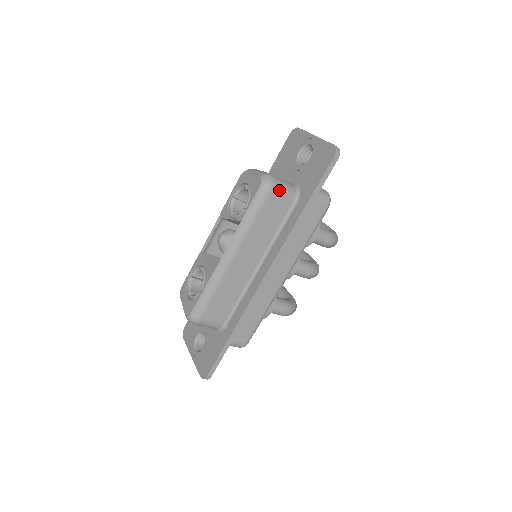
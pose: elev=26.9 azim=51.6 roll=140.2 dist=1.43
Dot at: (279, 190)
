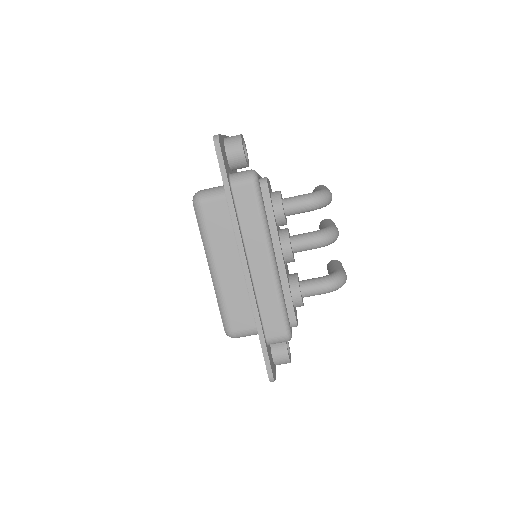
Dot at: (207, 198)
